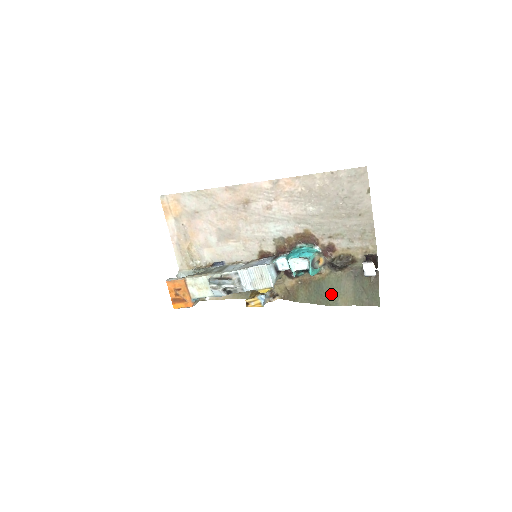
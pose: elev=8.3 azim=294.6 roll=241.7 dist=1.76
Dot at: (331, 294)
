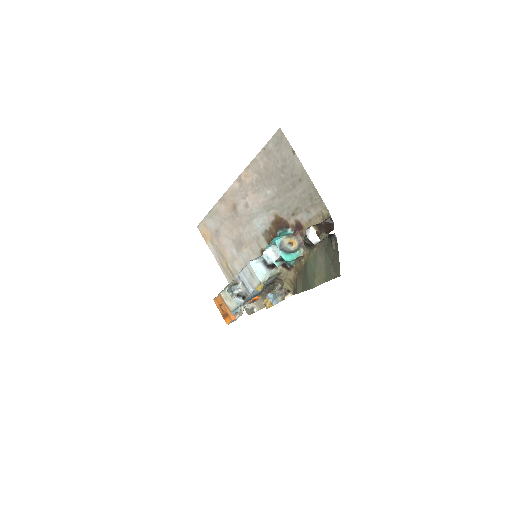
Dot at: (311, 276)
